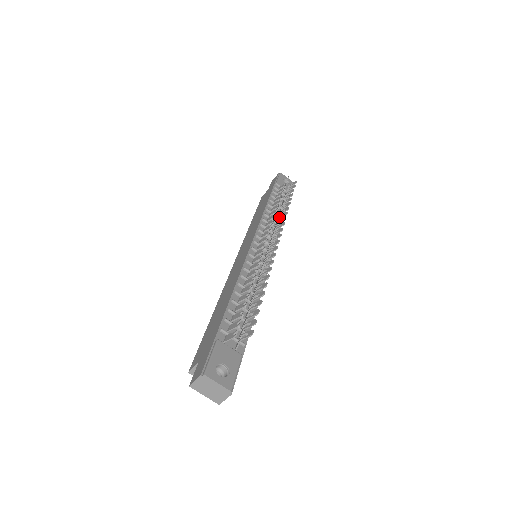
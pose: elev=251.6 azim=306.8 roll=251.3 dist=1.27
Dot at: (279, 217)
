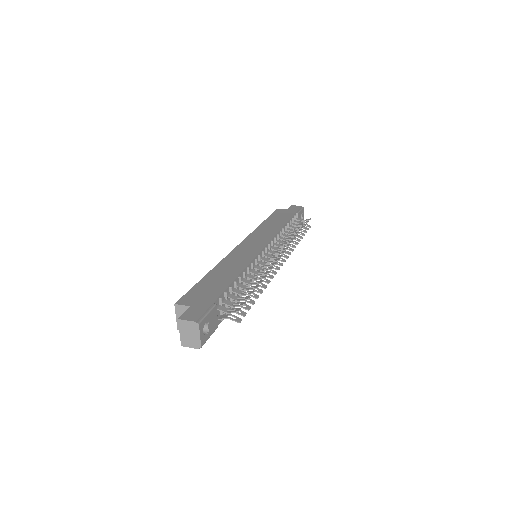
Dot at: occluded
